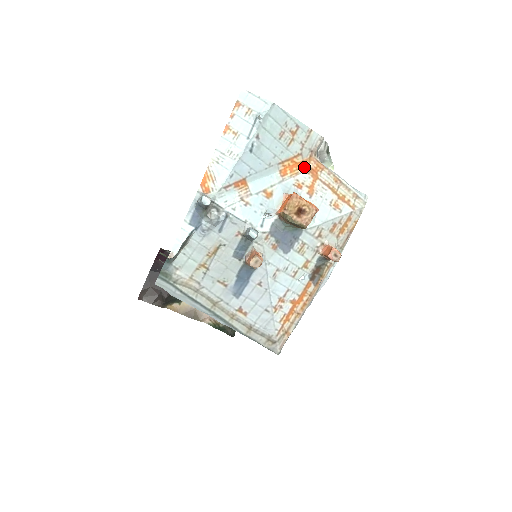
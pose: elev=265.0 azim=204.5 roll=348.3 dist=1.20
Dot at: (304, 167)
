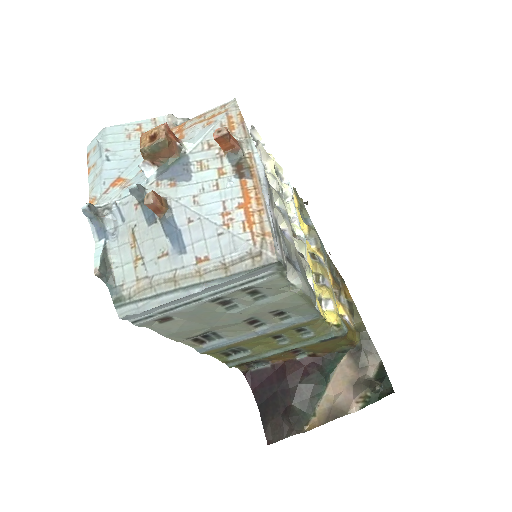
Dot at: occluded
